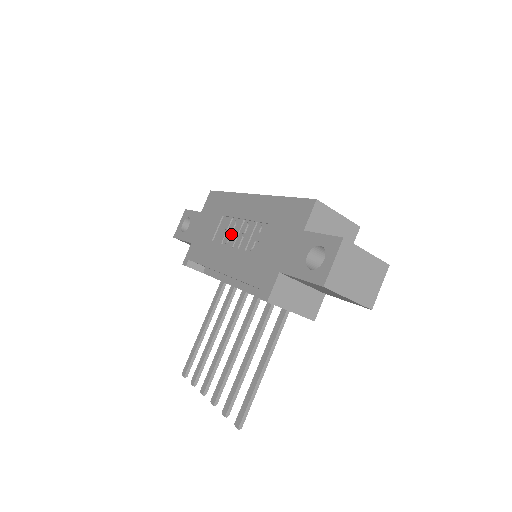
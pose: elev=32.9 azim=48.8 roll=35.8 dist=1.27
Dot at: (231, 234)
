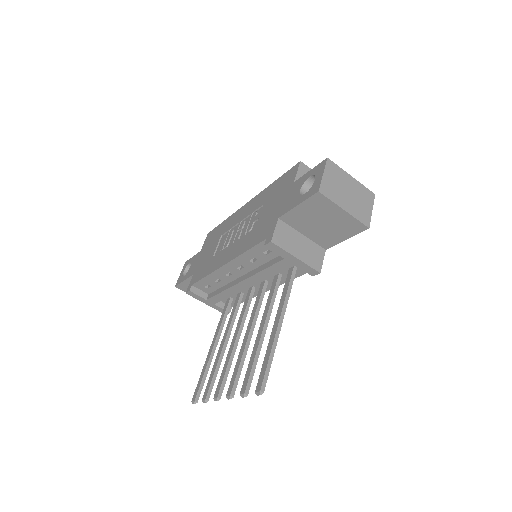
Dot at: (230, 238)
